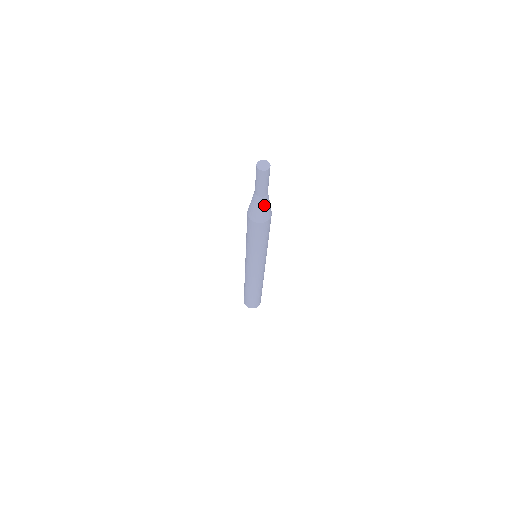
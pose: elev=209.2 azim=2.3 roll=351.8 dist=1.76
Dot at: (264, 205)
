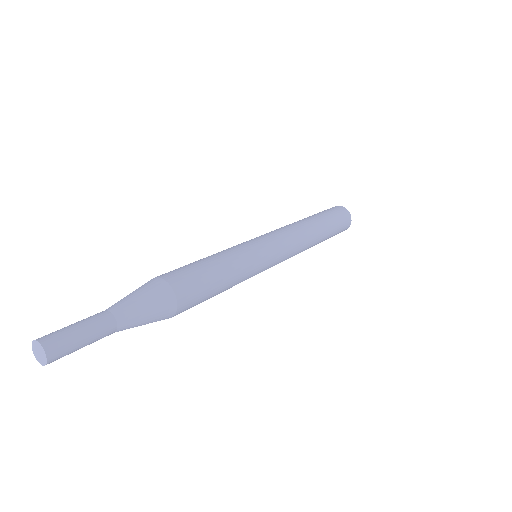
Dot at: (137, 324)
